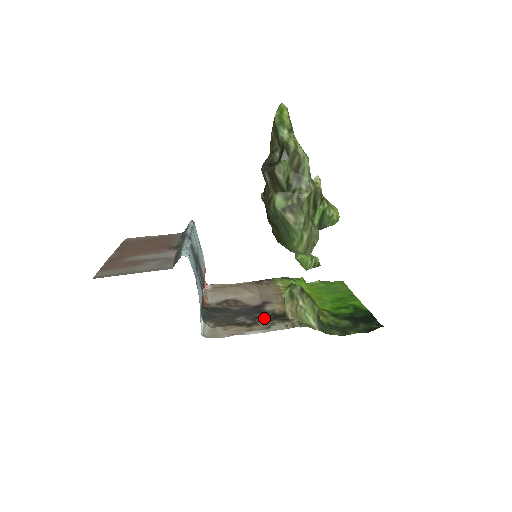
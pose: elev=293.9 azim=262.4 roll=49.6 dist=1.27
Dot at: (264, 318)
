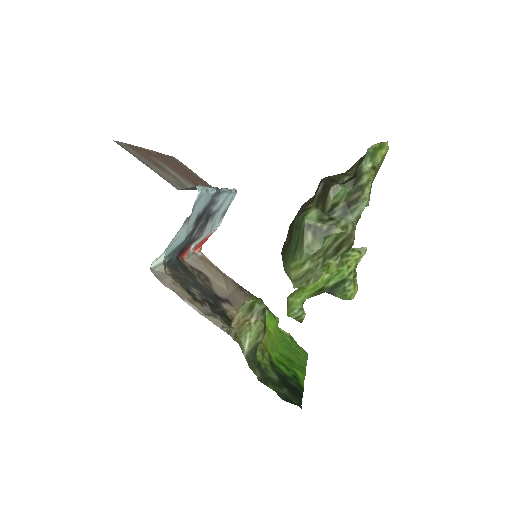
Dot at: (213, 307)
